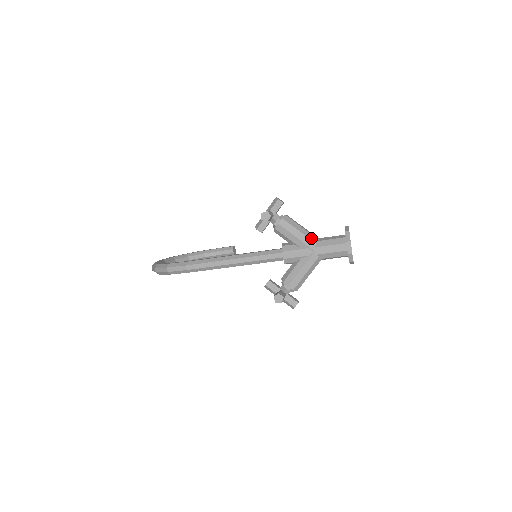
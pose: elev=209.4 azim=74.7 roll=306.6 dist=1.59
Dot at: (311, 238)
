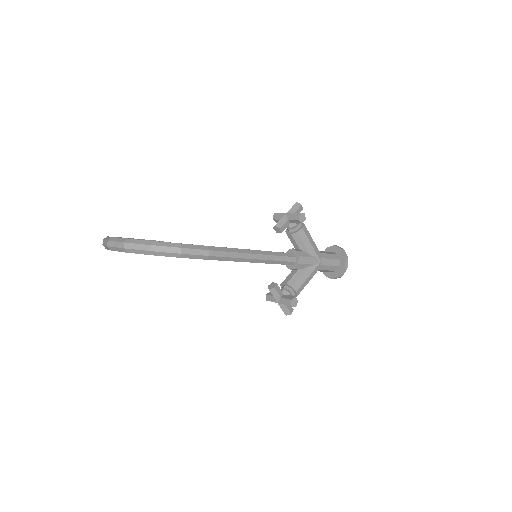
Dot at: occluded
